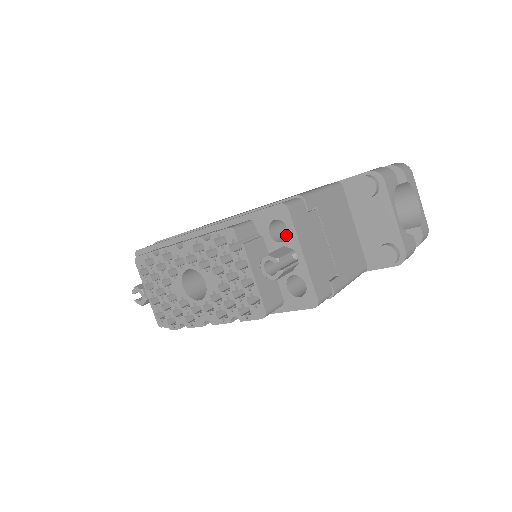
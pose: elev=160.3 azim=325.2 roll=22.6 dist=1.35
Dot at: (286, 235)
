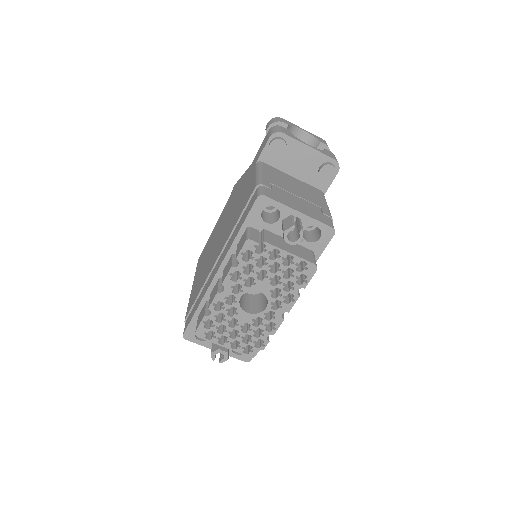
Dot at: (273, 216)
